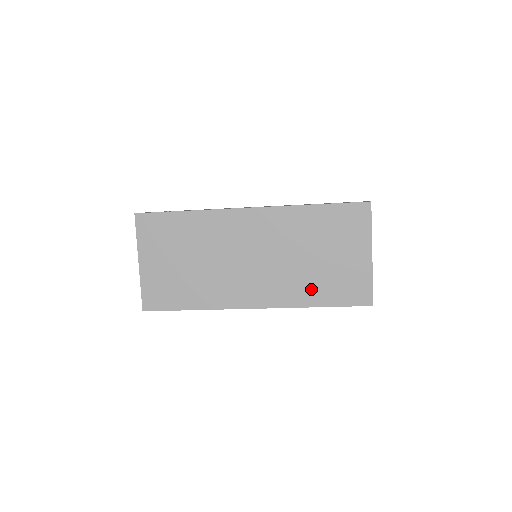
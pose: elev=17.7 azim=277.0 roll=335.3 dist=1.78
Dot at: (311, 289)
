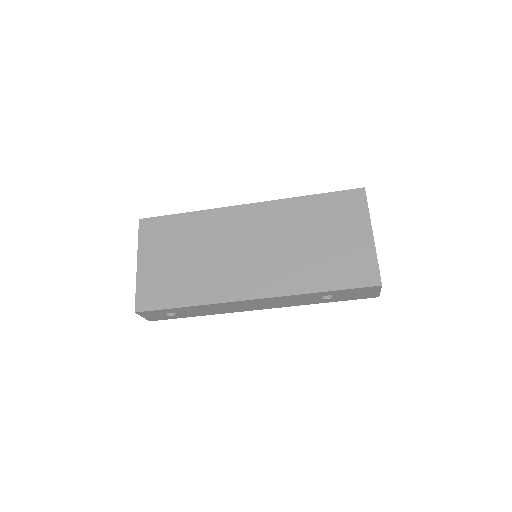
Dot at: (313, 274)
